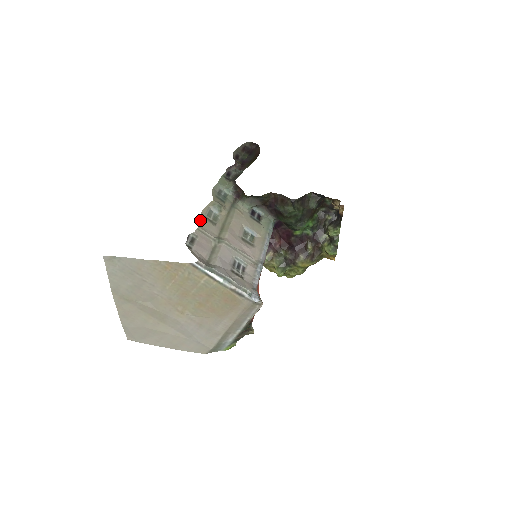
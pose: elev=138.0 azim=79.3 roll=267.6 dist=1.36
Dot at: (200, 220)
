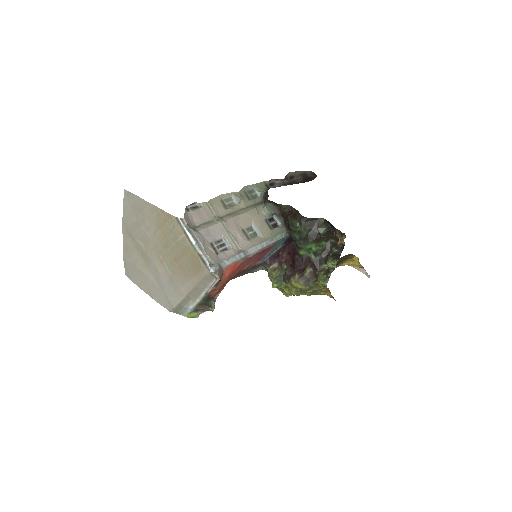
Dot at: (214, 198)
